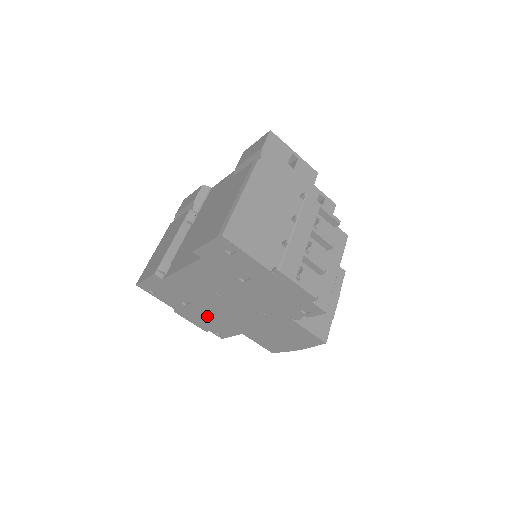
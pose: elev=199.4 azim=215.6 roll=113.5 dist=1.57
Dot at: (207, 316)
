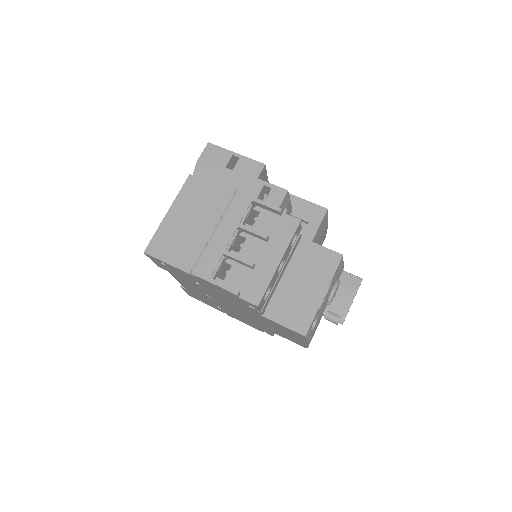
Dot at: (239, 317)
